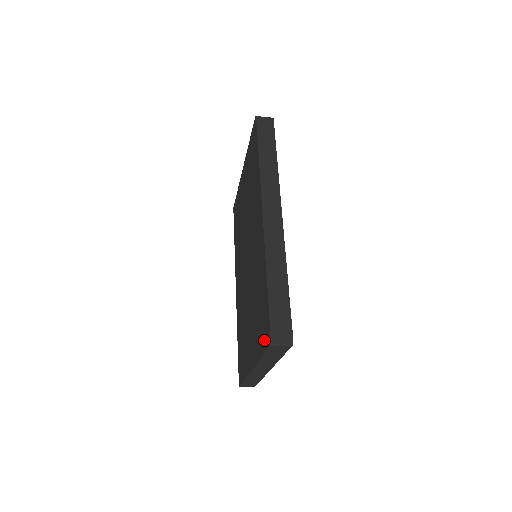
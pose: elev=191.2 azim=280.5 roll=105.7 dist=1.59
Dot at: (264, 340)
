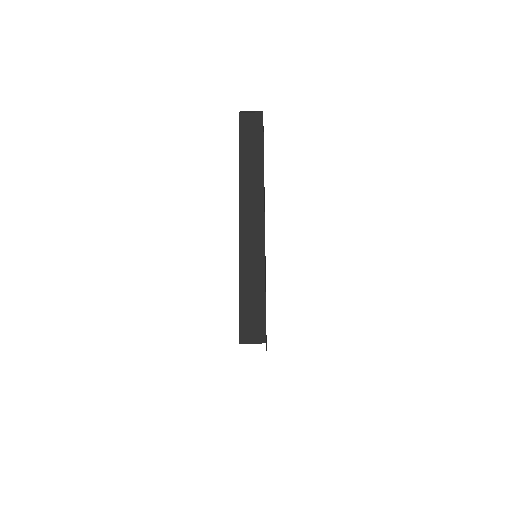
Dot at: occluded
